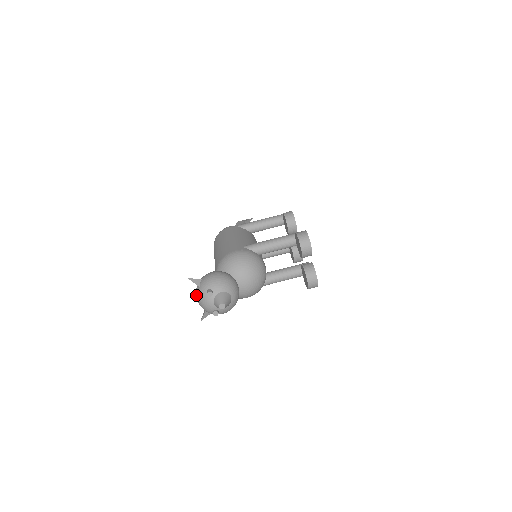
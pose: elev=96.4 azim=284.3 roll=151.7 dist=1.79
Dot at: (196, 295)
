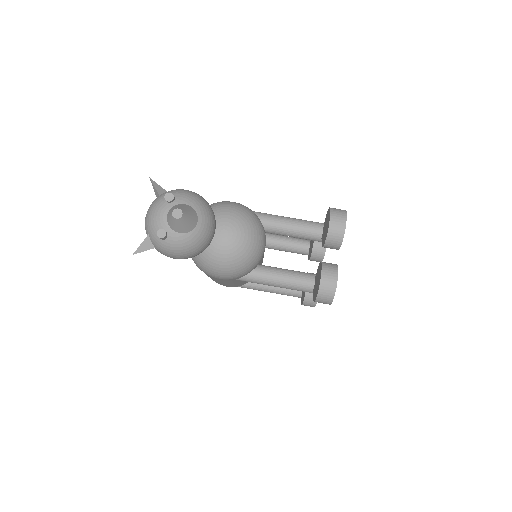
Dot at: occluded
